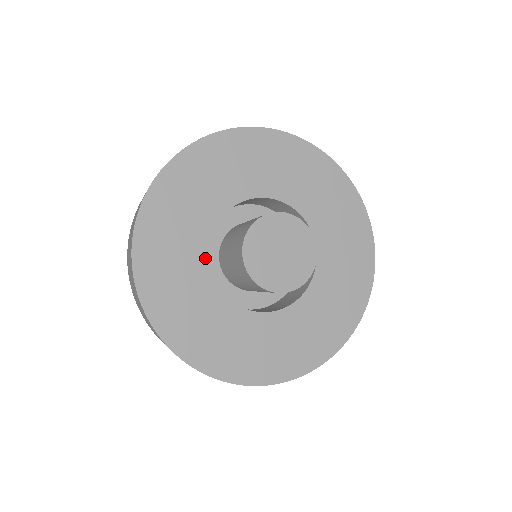
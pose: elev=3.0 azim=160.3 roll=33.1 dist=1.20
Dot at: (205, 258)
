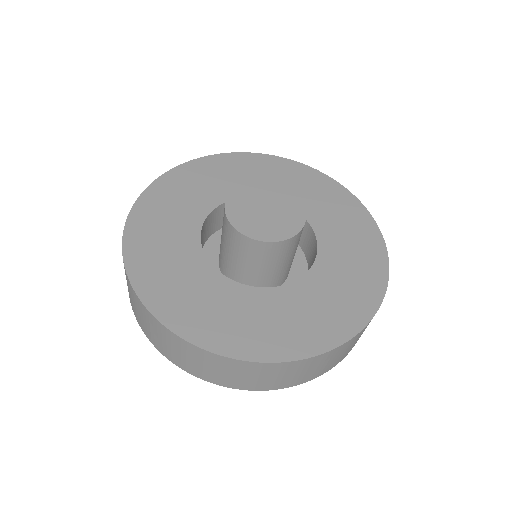
Dot at: (204, 261)
